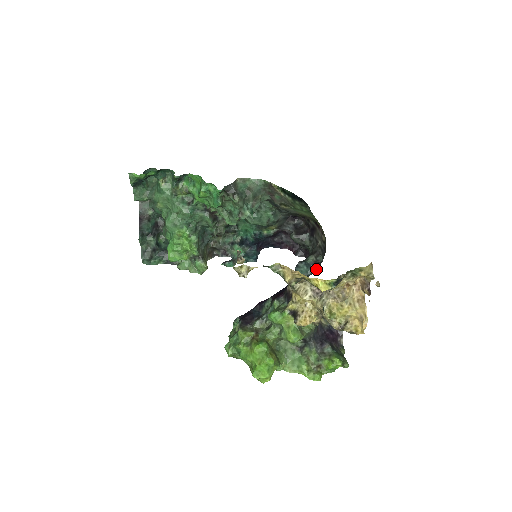
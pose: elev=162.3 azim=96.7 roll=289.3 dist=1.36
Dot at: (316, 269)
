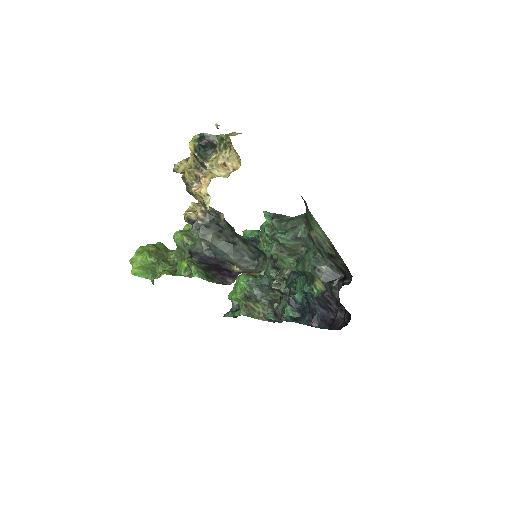
Dot at: occluded
